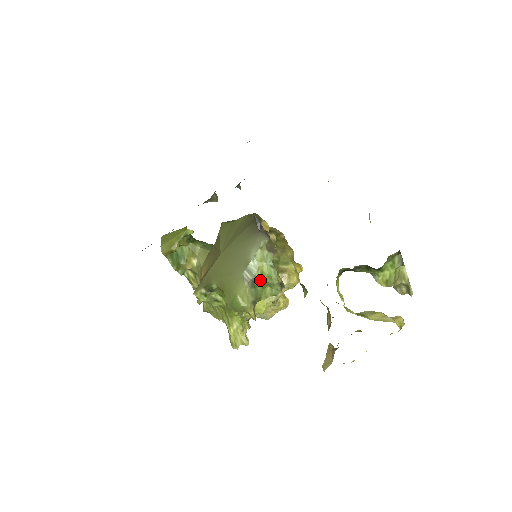
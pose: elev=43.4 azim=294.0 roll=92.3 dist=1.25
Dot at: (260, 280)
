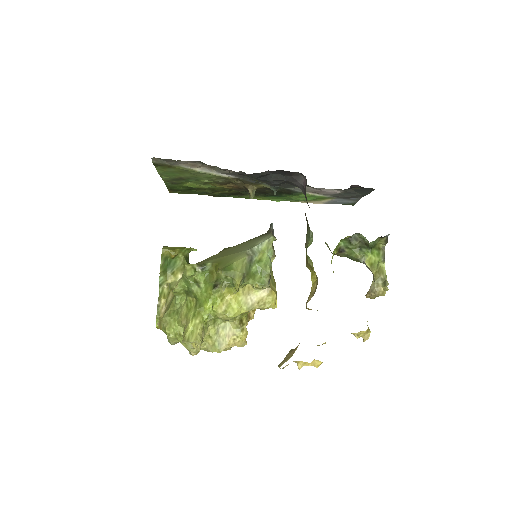
Dot at: (257, 263)
